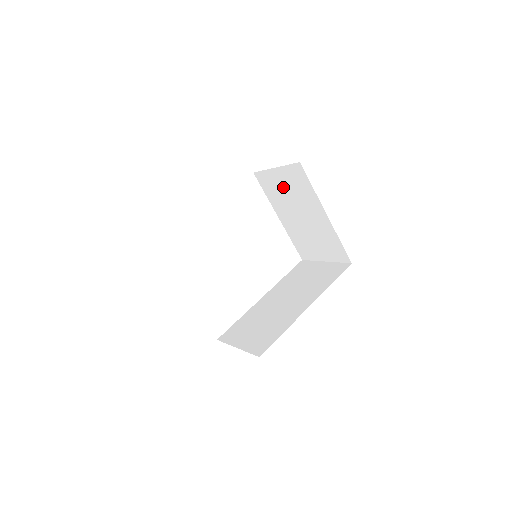
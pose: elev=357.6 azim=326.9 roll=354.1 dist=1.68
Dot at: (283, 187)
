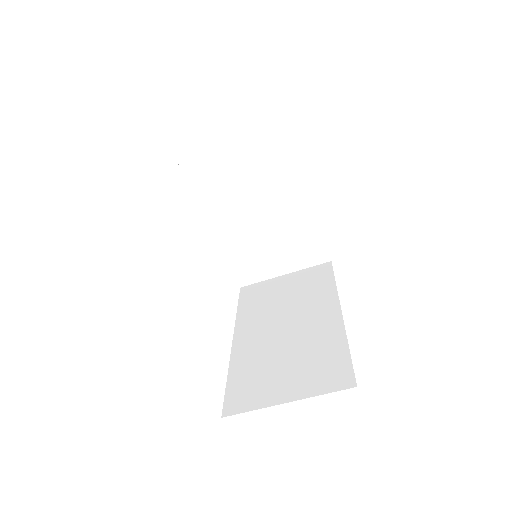
Dot at: (239, 171)
